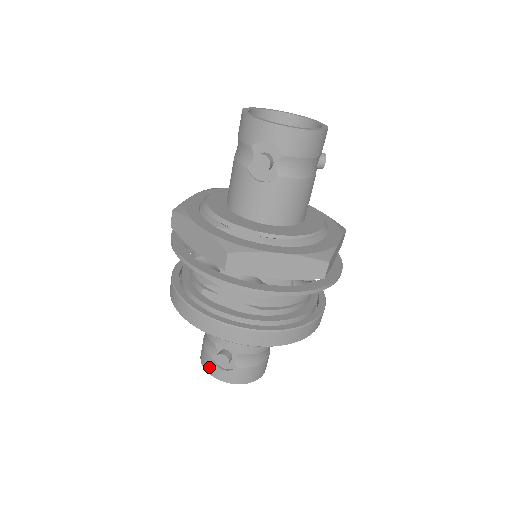
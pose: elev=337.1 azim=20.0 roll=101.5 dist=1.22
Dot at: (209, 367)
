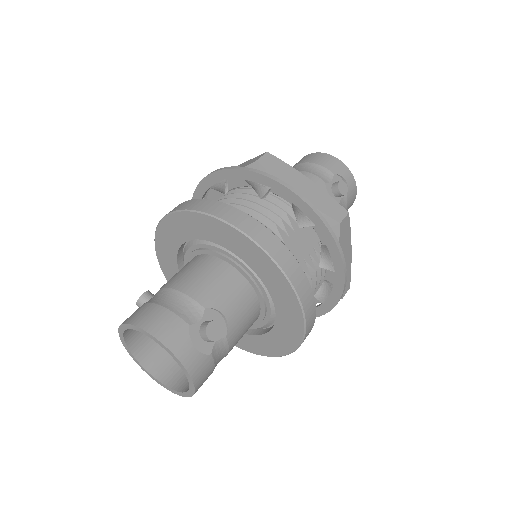
Dot at: (174, 337)
